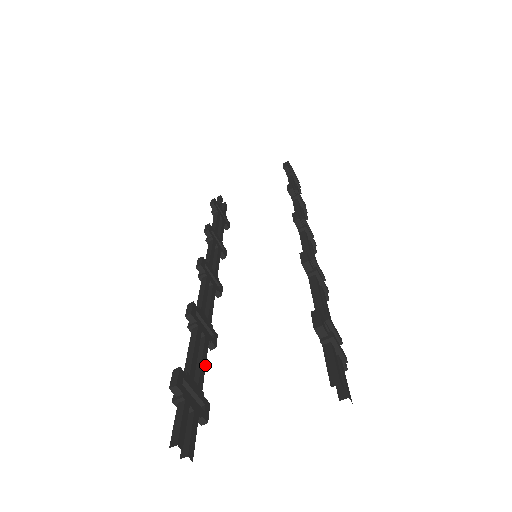
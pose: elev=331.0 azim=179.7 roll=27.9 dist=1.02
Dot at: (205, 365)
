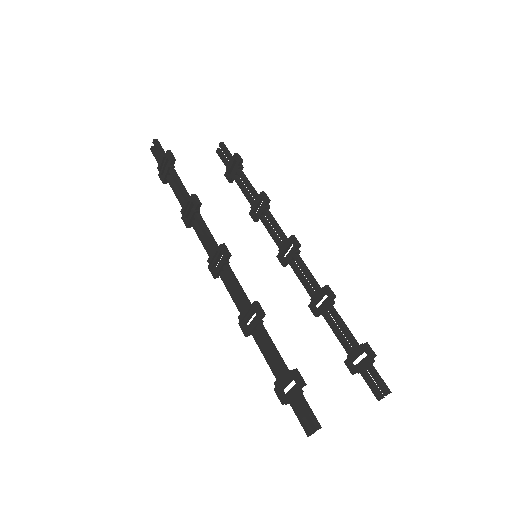
Dot at: (269, 357)
